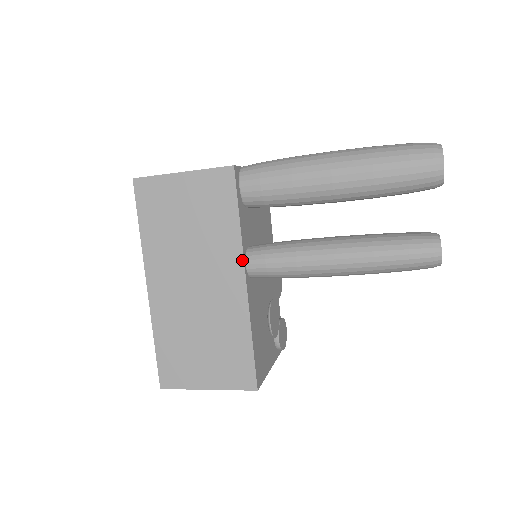
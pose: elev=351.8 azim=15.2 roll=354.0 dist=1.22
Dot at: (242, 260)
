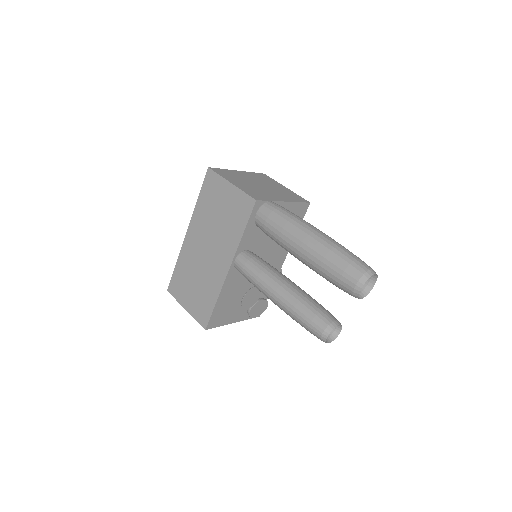
Dot at: (233, 256)
